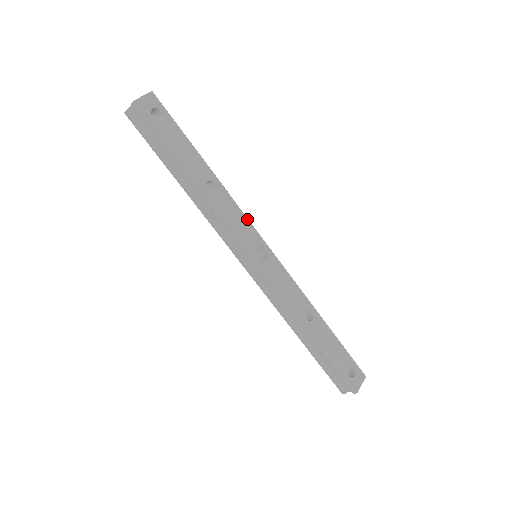
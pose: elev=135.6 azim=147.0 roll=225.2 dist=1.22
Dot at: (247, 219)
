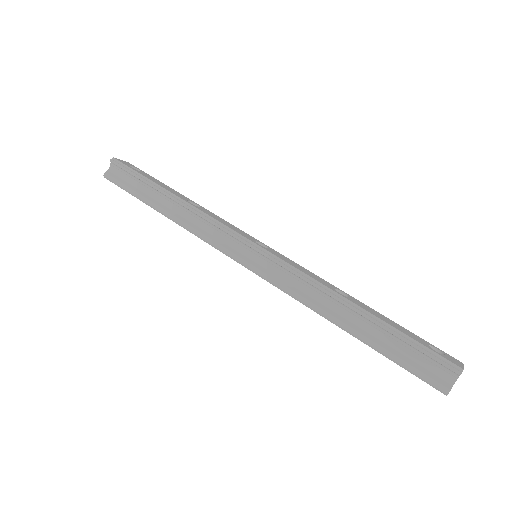
Dot at: (236, 227)
